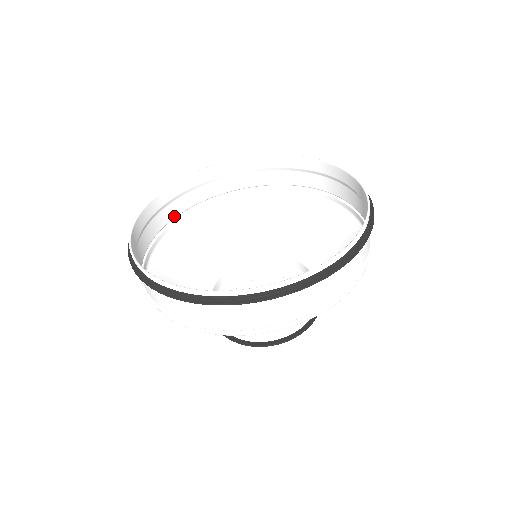
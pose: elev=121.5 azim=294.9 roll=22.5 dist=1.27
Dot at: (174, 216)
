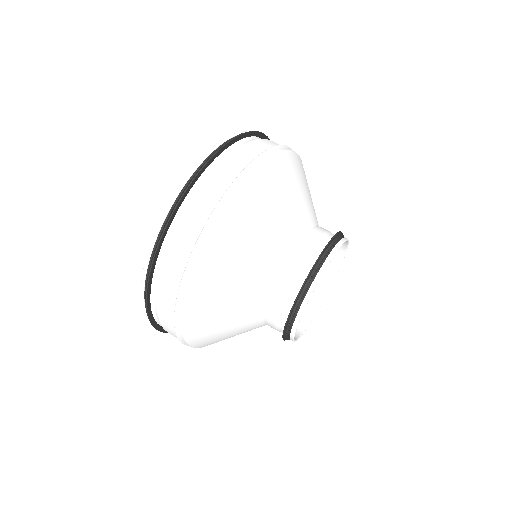
Dot at: occluded
